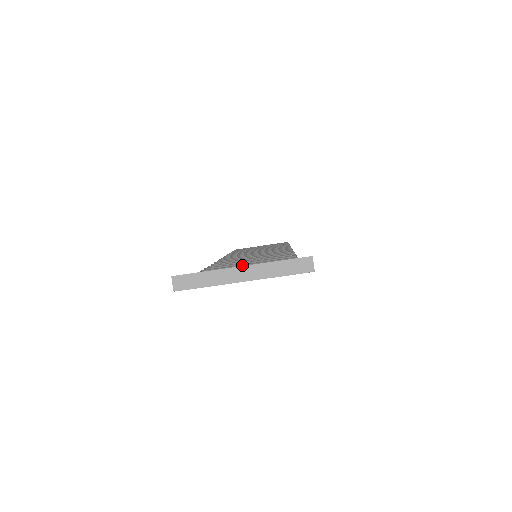
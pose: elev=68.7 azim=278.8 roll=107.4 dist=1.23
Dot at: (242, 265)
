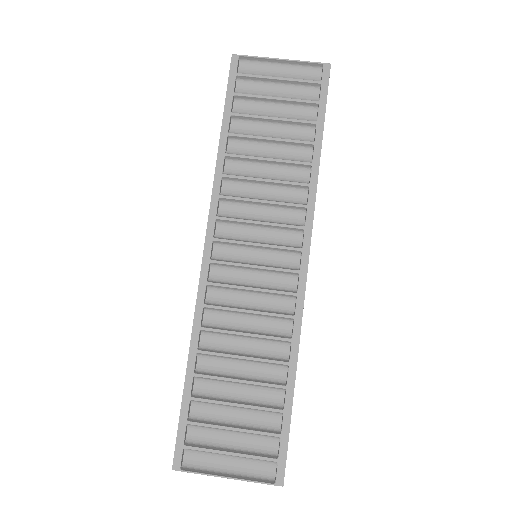
Dot at: (265, 136)
